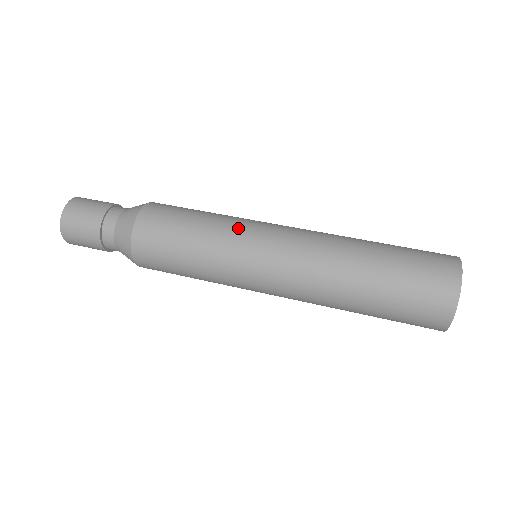
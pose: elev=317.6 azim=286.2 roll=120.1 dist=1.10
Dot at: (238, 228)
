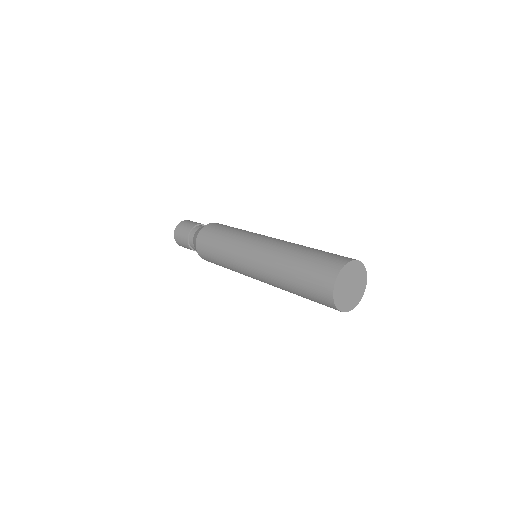
Dot at: occluded
